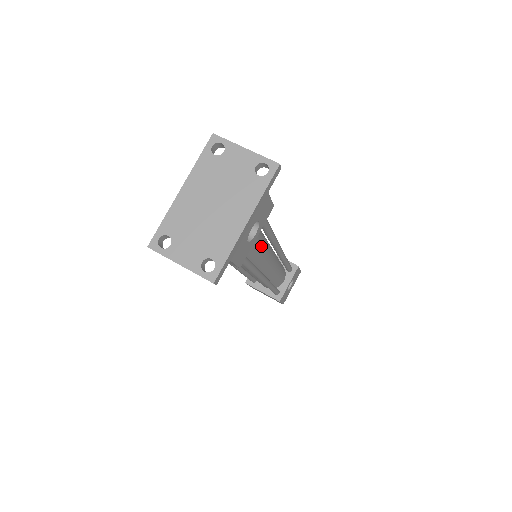
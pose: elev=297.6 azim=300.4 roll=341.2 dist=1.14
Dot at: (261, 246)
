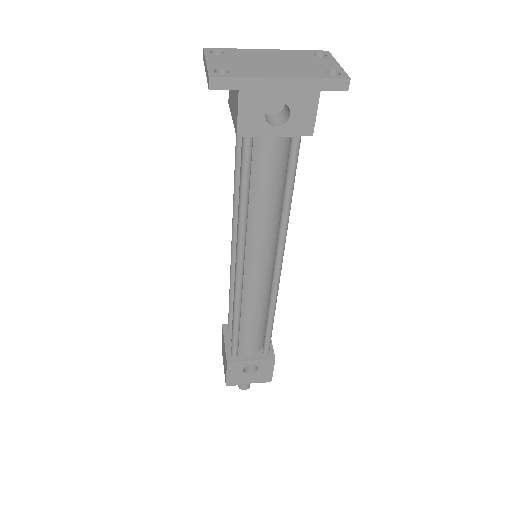
Dot at: (269, 201)
